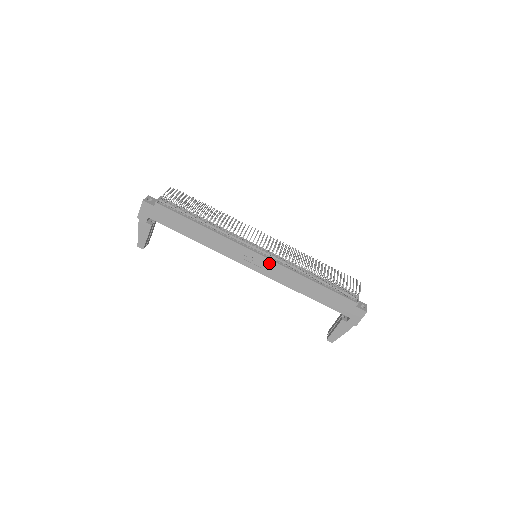
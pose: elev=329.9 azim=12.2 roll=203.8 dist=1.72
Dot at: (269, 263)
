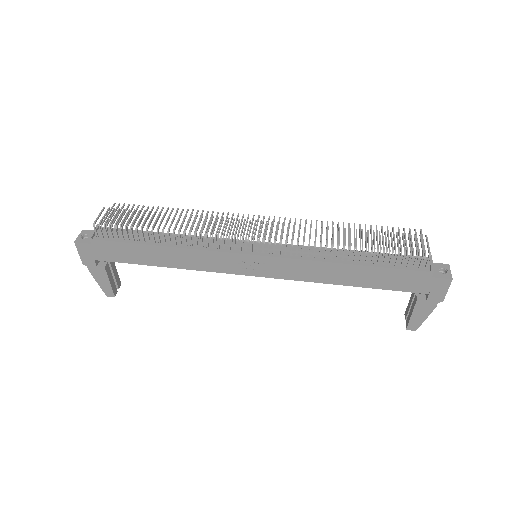
Dot at: (276, 262)
